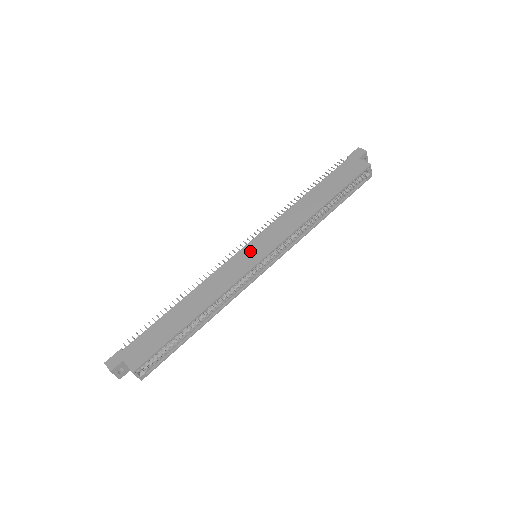
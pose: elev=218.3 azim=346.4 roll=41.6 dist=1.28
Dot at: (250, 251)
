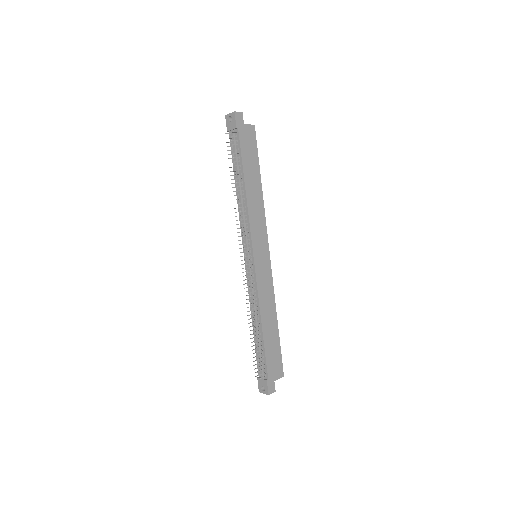
Dot at: (260, 259)
